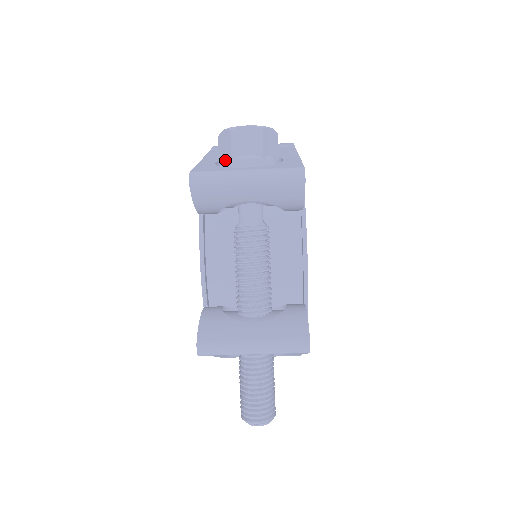
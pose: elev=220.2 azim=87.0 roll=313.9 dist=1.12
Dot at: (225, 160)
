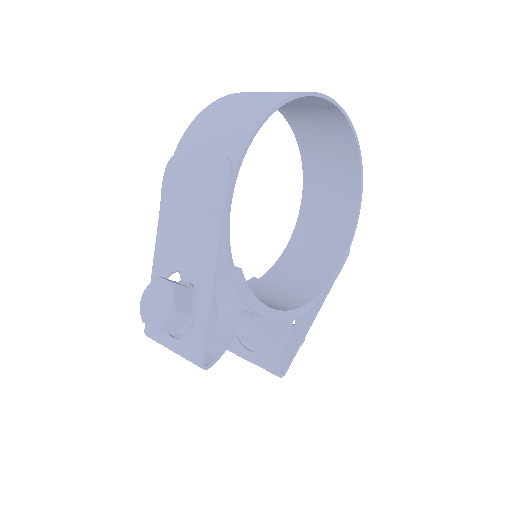
Dot at: occluded
